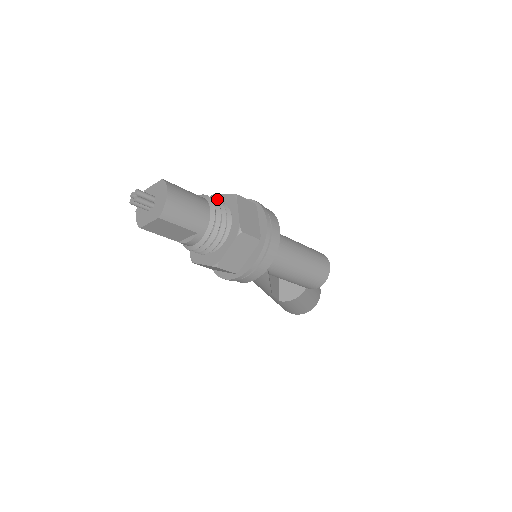
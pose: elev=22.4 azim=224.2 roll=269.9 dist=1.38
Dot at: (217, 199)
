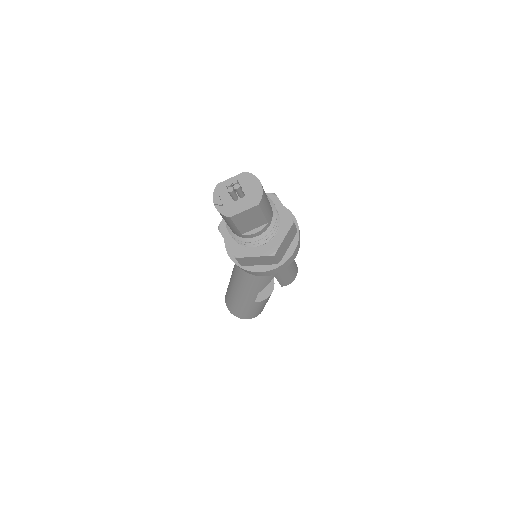
Dot at: occluded
